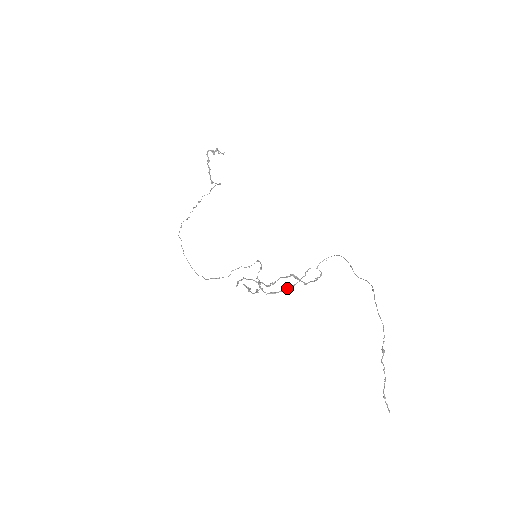
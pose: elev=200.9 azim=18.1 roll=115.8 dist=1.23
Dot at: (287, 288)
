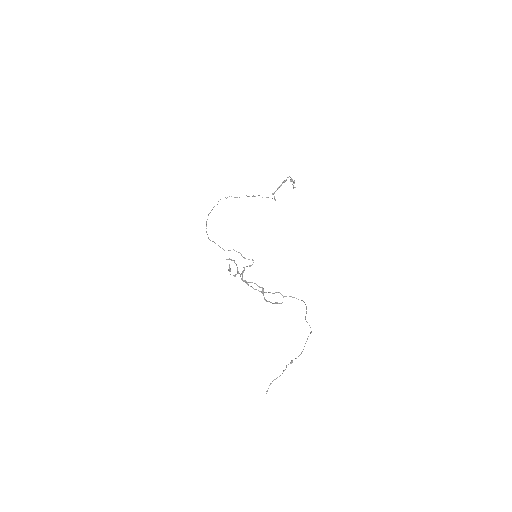
Dot at: occluded
